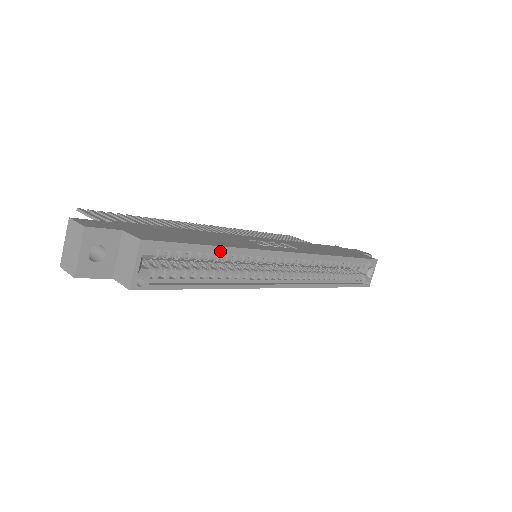
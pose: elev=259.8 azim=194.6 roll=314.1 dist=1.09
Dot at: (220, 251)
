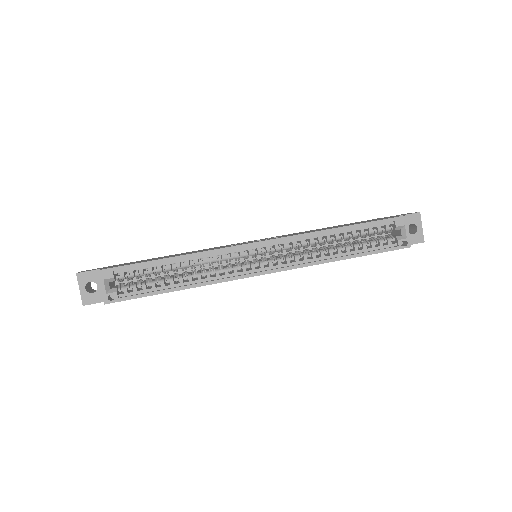
Dot at: (175, 261)
